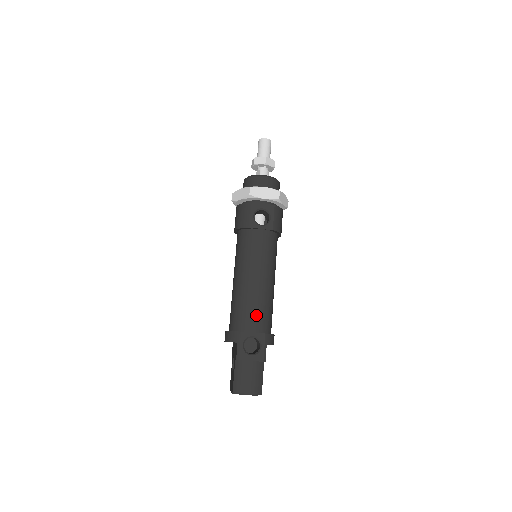
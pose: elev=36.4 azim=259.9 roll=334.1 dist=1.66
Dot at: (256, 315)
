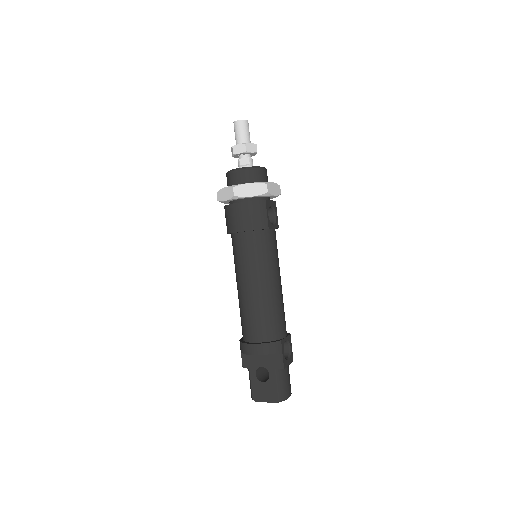
Dot at: (284, 319)
